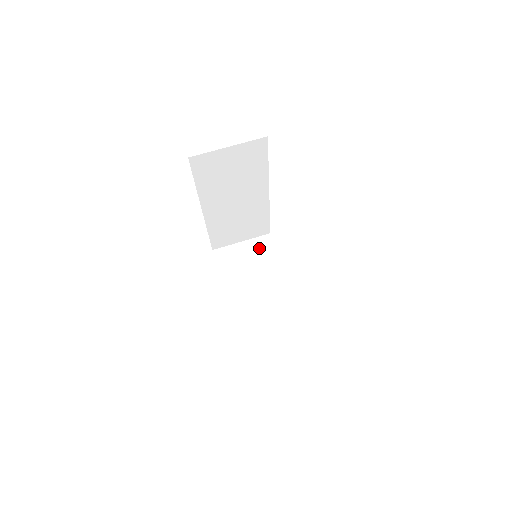
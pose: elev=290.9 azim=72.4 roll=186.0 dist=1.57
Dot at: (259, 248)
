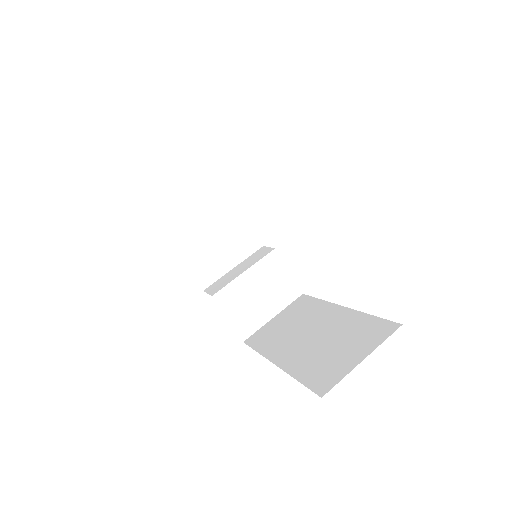
Dot at: (205, 192)
